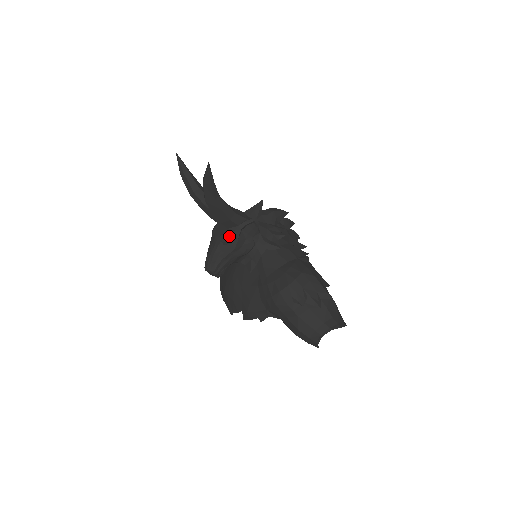
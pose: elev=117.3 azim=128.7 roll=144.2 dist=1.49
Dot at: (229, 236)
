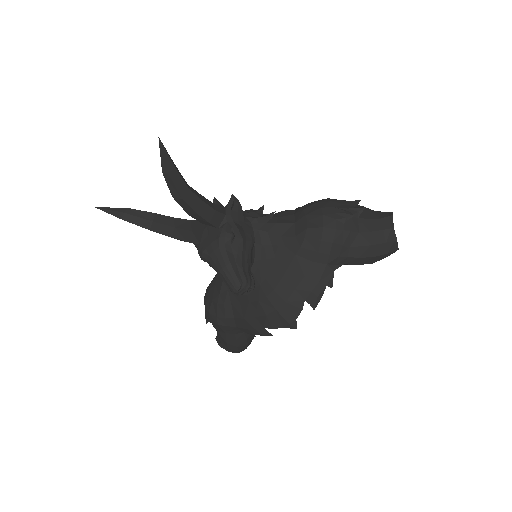
Dot at: (227, 231)
